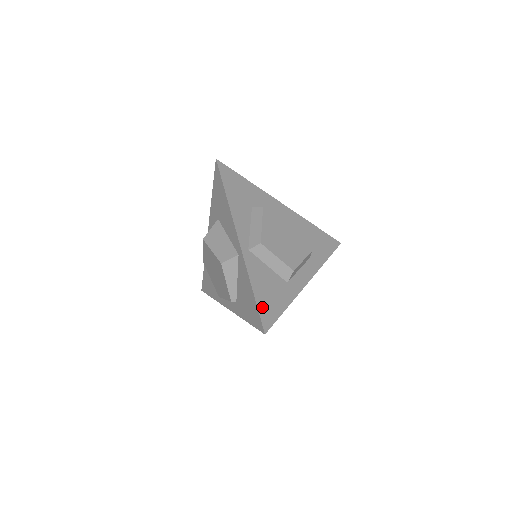
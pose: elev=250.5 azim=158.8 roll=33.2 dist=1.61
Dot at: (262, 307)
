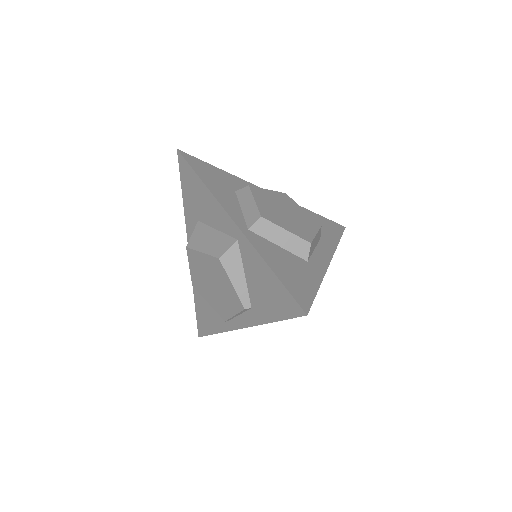
Dot at: (290, 286)
